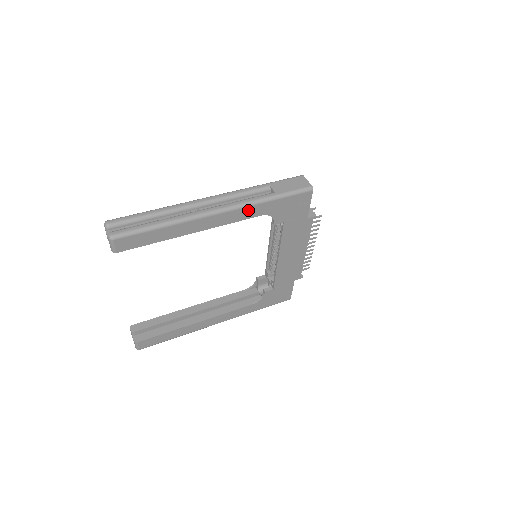
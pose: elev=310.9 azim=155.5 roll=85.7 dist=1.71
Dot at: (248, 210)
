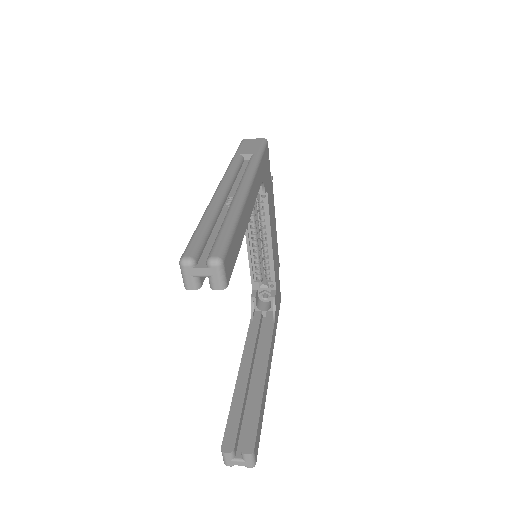
Dot at: (257, 177)
